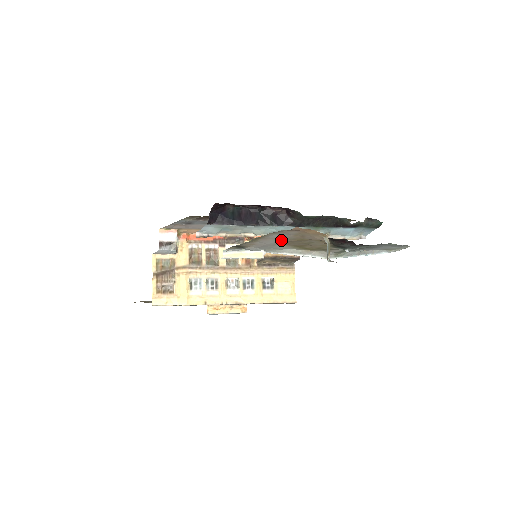
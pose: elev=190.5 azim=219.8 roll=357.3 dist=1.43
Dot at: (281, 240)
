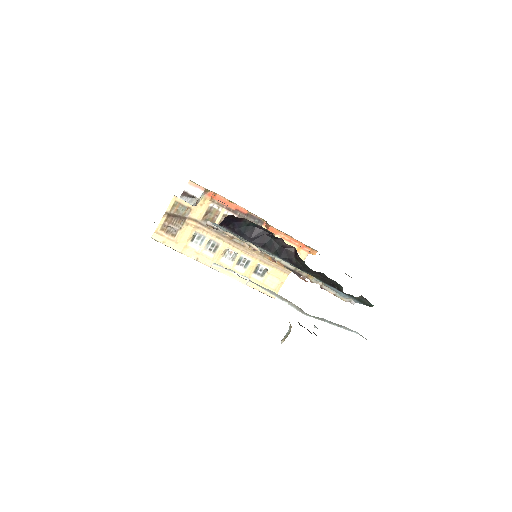
Dot at: occluded
